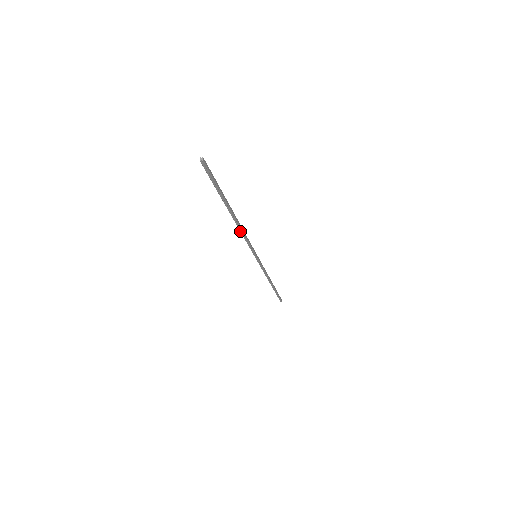
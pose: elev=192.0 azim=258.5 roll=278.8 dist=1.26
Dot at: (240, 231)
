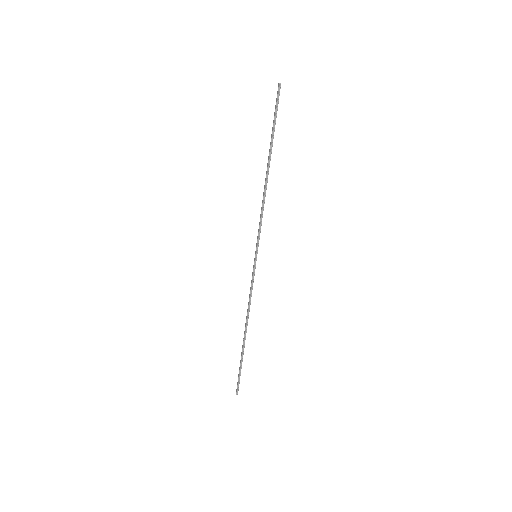
Dot at: (263, 197)
